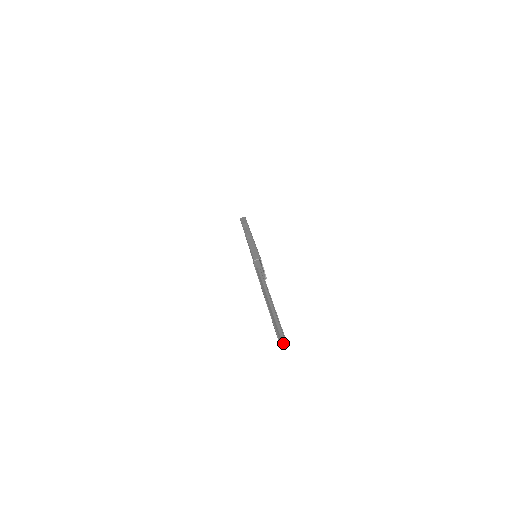
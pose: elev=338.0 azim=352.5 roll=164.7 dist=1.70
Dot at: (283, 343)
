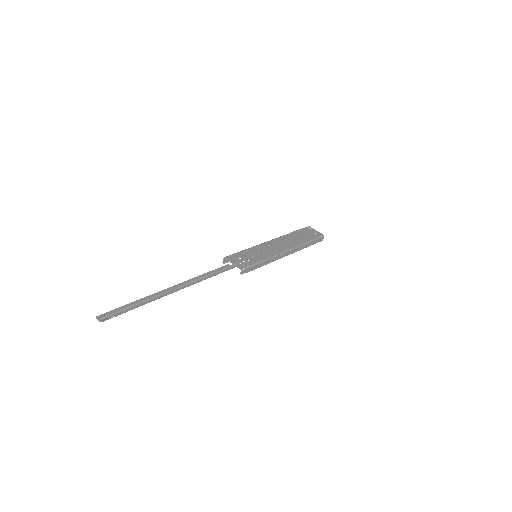
Dot at: (103, 318)
